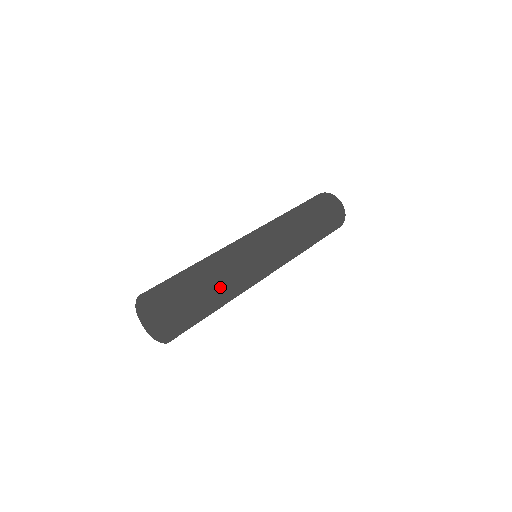
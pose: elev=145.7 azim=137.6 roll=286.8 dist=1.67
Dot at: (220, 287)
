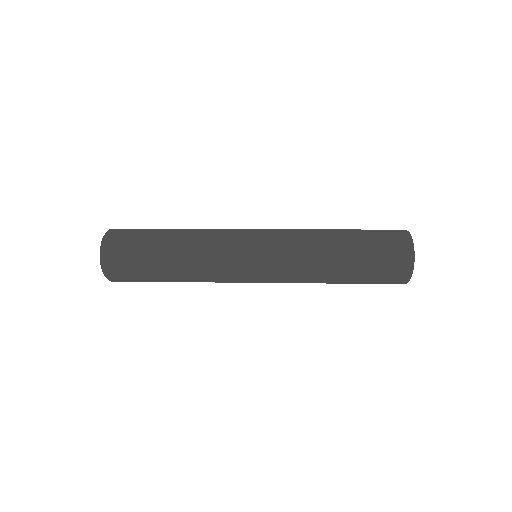
Dot at: (172, 264)
